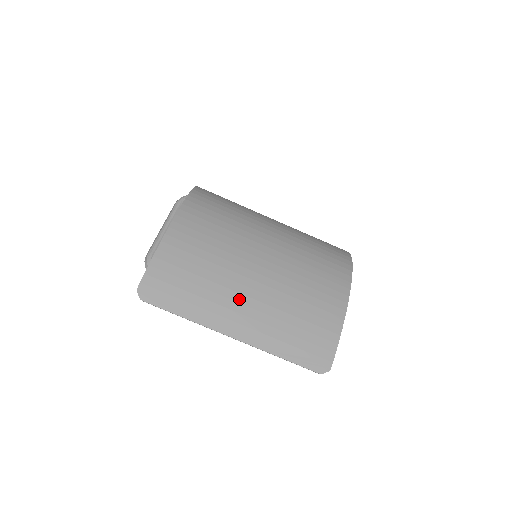
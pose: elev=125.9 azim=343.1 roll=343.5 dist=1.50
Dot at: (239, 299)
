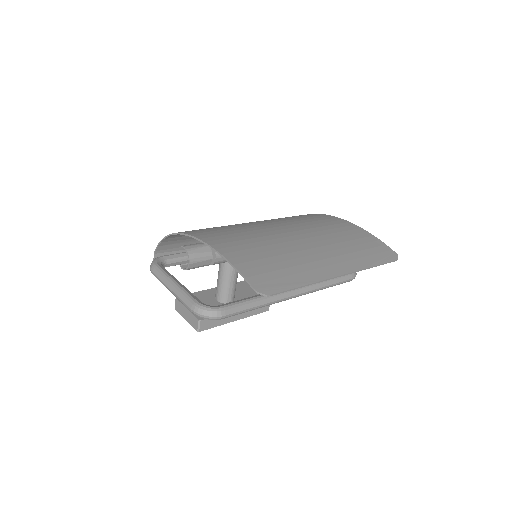
Dot at: (312, 252)
